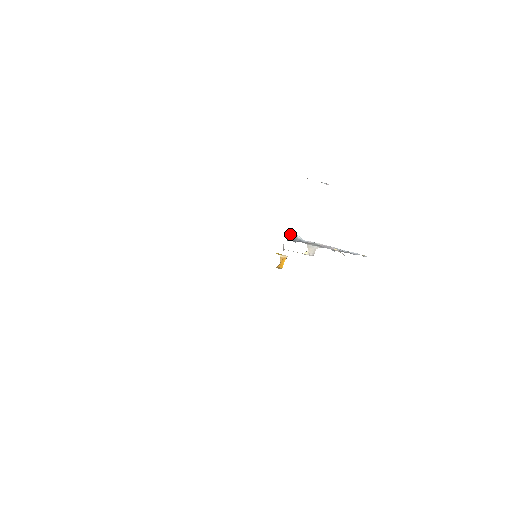
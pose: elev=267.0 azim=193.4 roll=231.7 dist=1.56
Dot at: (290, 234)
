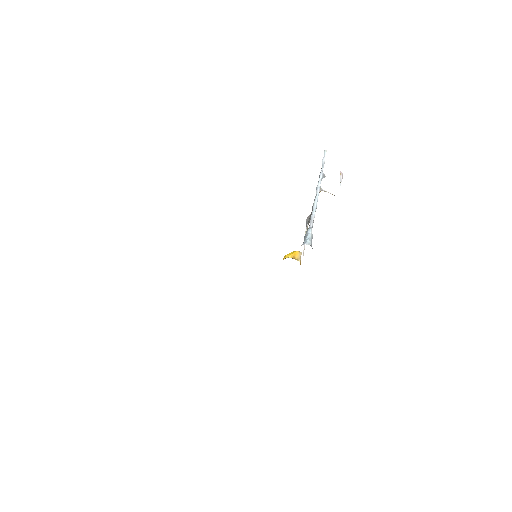
Dot at: (311, 245)
